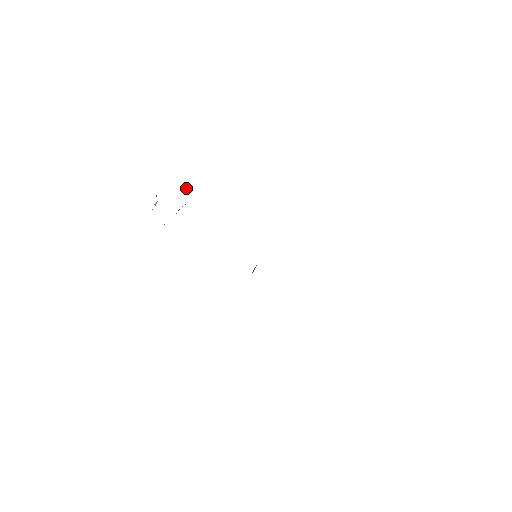
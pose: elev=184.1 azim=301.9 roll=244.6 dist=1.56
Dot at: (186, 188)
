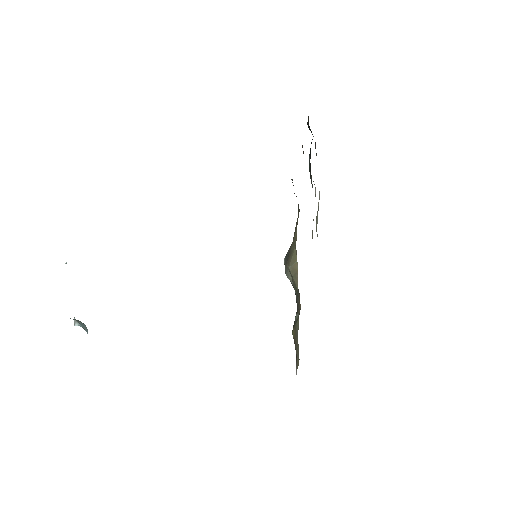
Dot at: occluded
